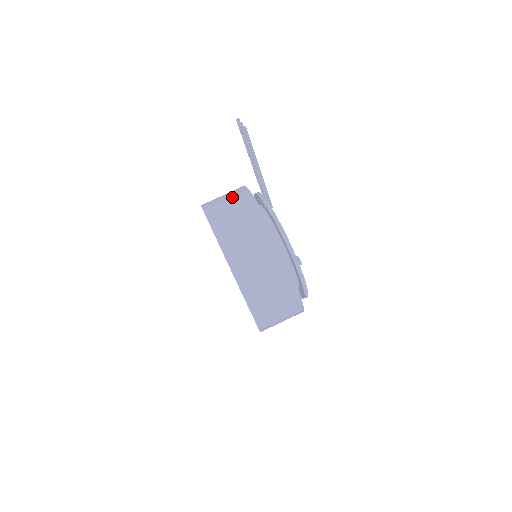
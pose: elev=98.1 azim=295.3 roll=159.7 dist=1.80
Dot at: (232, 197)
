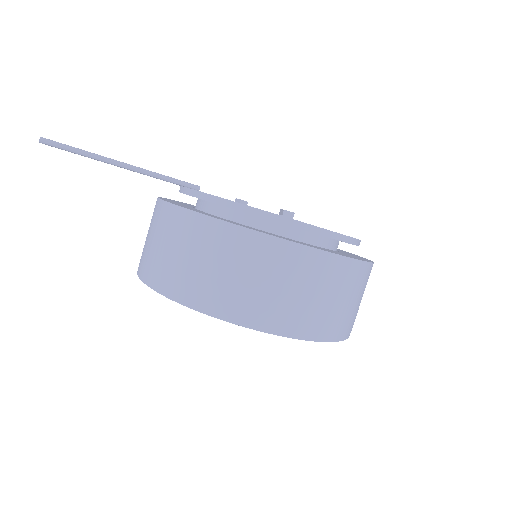
Dot at: occluded
